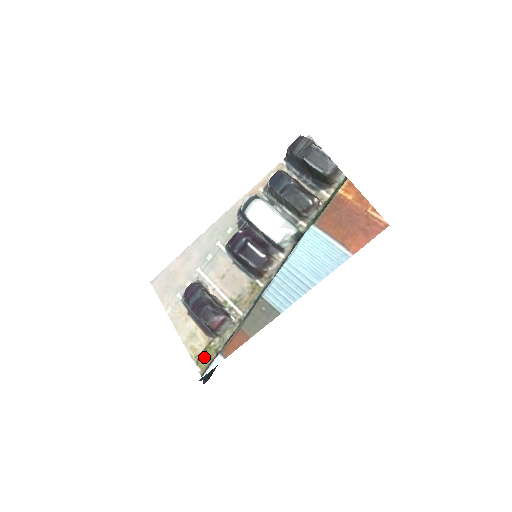
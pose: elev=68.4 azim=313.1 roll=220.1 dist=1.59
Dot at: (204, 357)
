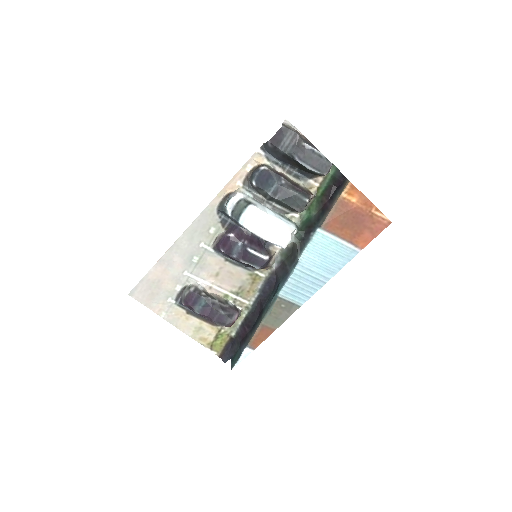
Dot at: (217, 343)
